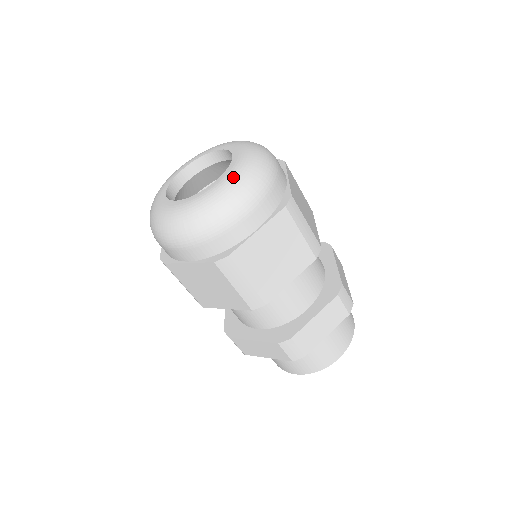
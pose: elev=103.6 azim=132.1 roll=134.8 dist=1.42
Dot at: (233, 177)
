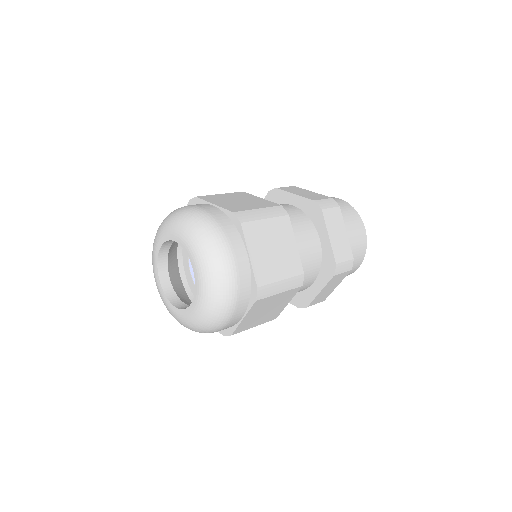
Dot at: (203, 305)
